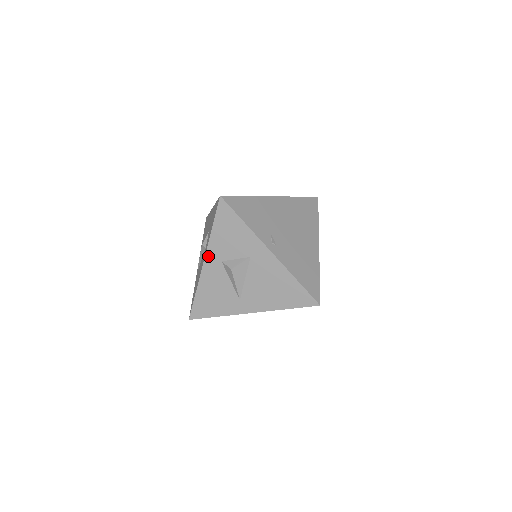
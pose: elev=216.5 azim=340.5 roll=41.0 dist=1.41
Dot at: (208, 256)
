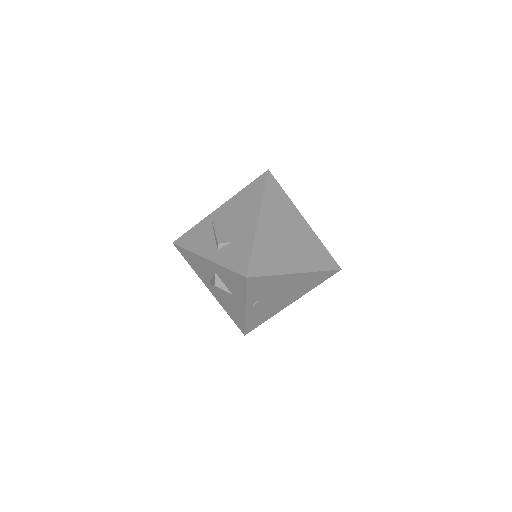
Dot at: (210, 262)
